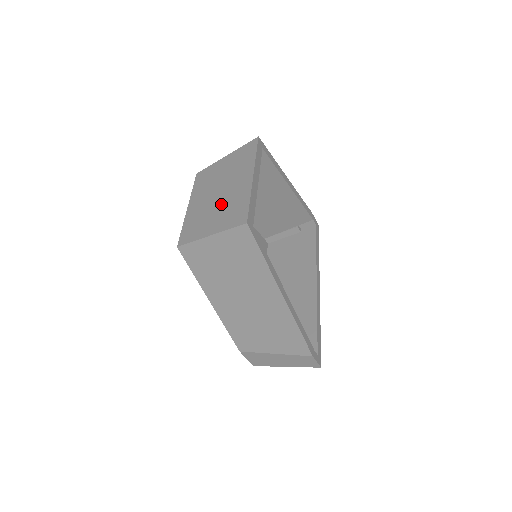
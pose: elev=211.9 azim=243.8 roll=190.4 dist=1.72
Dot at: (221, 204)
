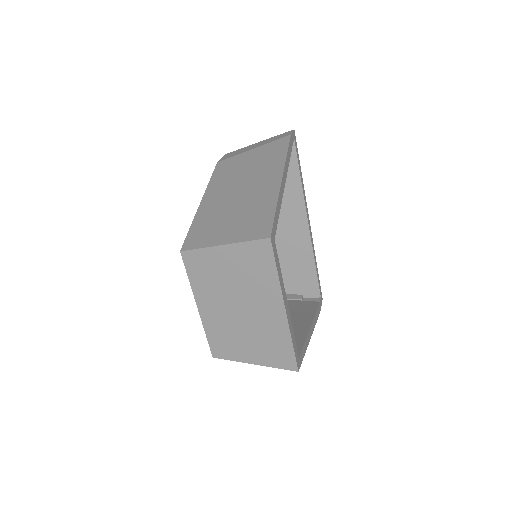
Dot at: (252, 330)
